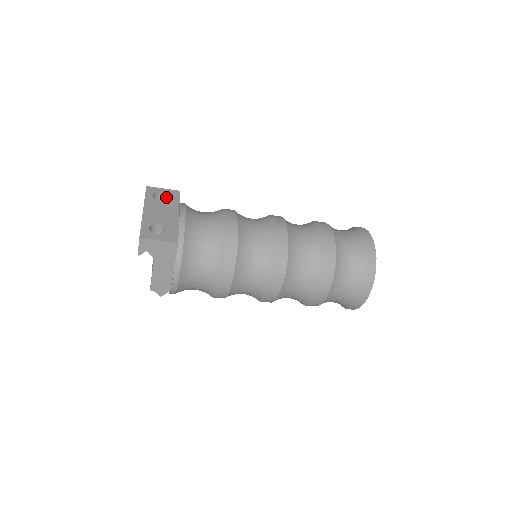
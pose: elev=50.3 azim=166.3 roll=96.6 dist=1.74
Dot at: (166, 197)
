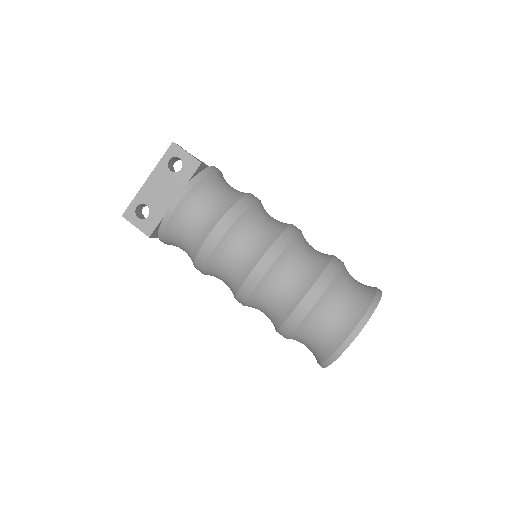
Dot at: (182, 167)
